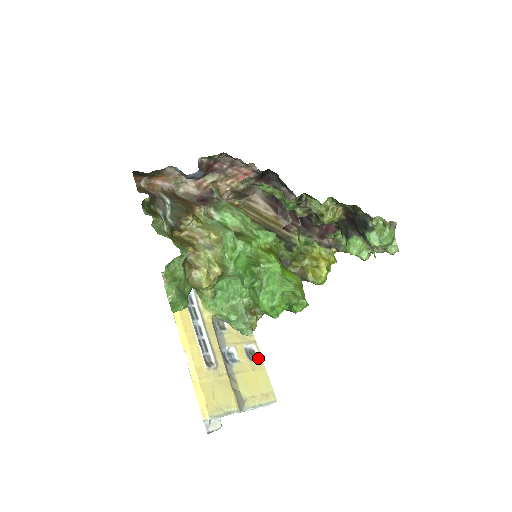
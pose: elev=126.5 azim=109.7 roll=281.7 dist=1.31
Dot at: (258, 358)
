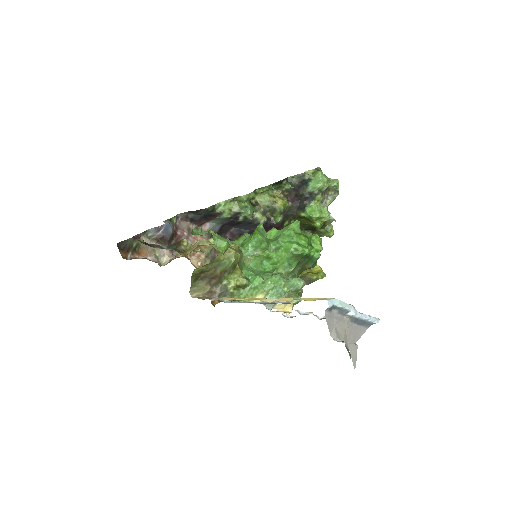
Dot at: occluded
